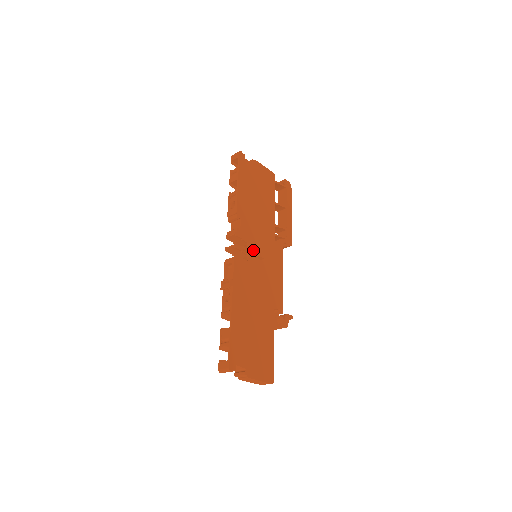
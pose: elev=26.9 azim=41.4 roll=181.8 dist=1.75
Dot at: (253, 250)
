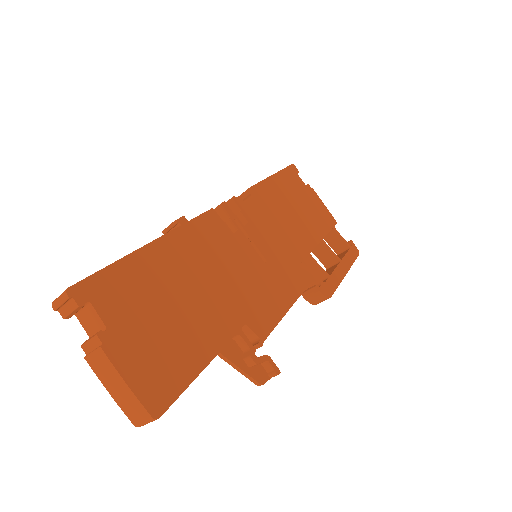
Dot at: (252, 236)
